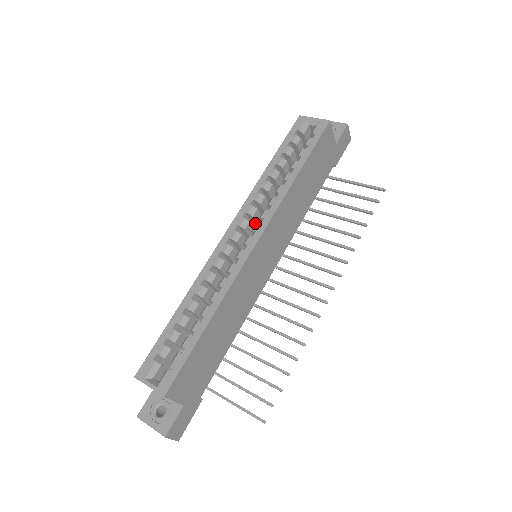
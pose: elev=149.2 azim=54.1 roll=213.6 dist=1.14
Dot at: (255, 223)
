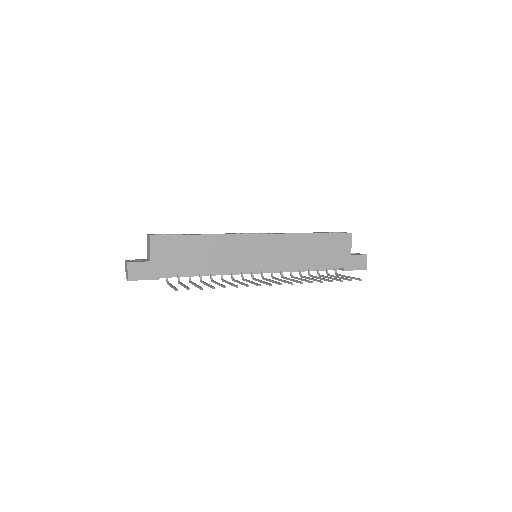
Dot at: occluded
